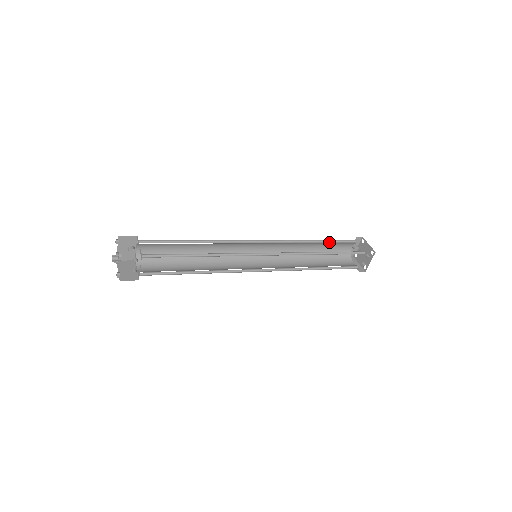
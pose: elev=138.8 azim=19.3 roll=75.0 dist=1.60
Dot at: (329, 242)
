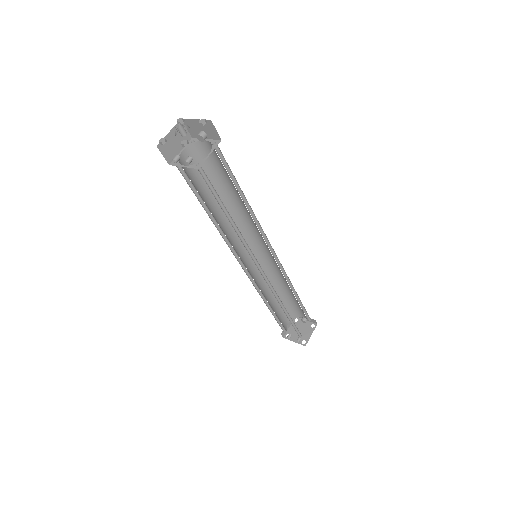
Dot at: (300, 303)
